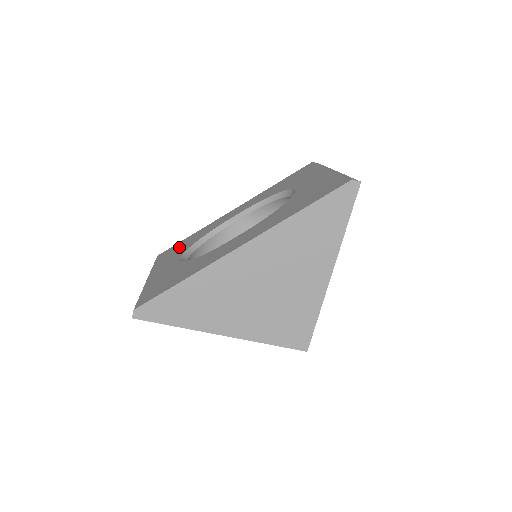
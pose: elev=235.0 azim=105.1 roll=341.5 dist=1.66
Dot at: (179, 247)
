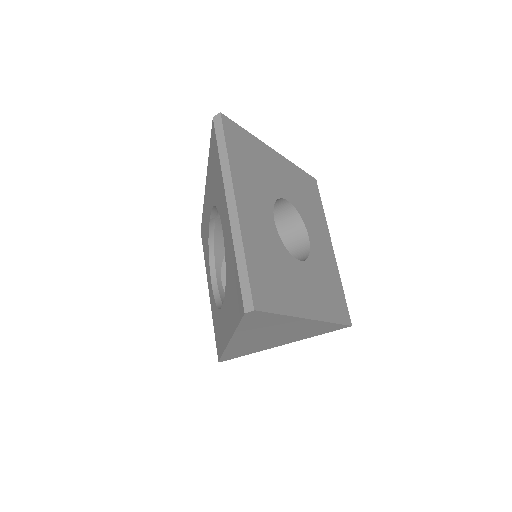
Dot at: occluded
